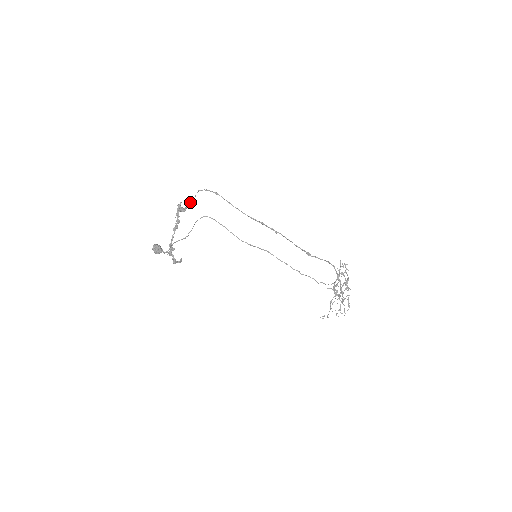
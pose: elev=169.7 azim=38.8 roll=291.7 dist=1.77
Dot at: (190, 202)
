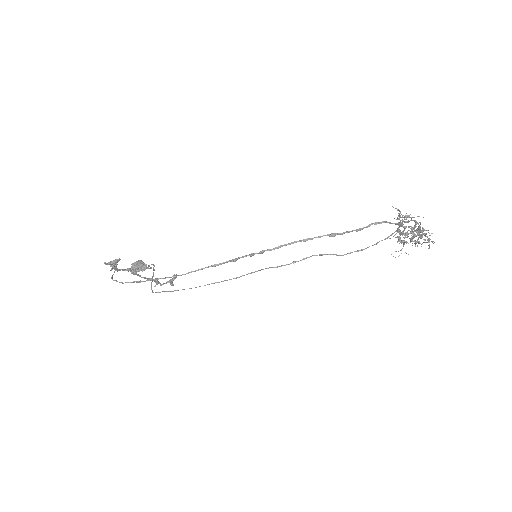
Dot at: occluded
